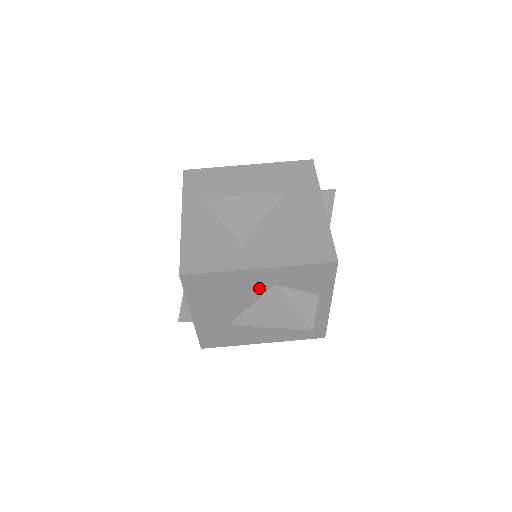
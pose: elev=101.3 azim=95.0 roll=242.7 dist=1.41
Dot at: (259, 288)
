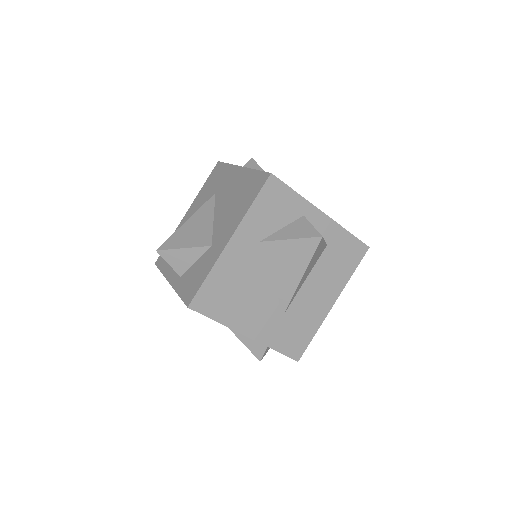
Dot at: (254, 257)
